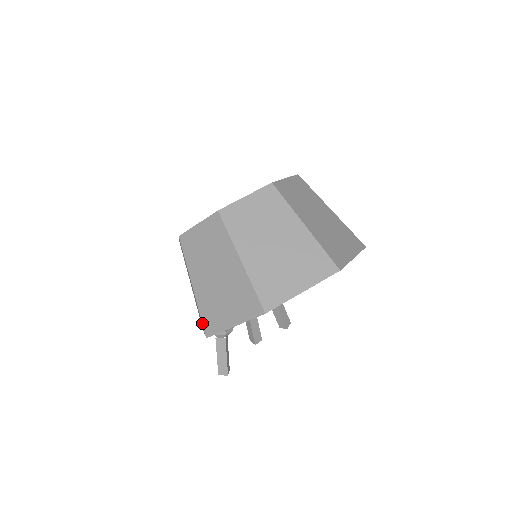
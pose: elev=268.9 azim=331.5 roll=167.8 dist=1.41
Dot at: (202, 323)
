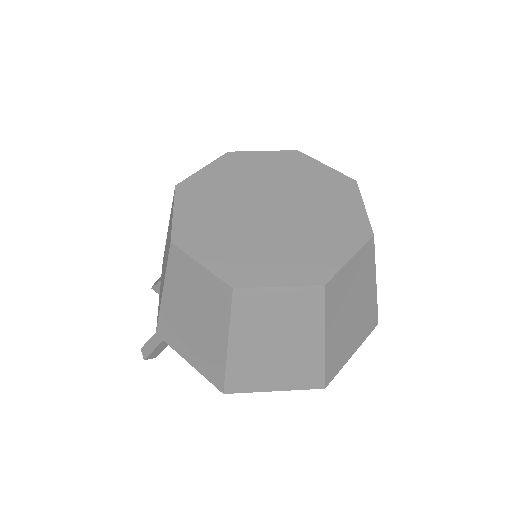
Dot at: (225, 381)
